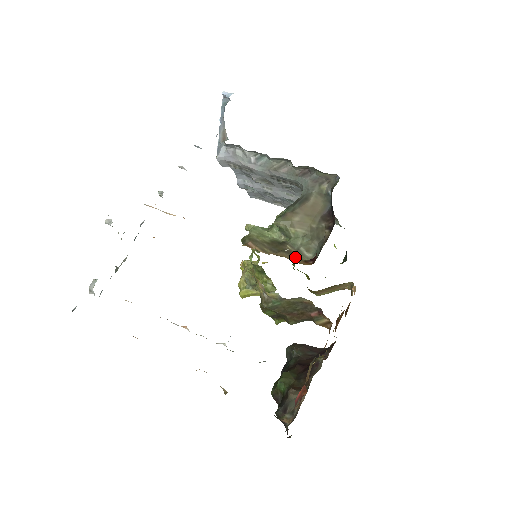
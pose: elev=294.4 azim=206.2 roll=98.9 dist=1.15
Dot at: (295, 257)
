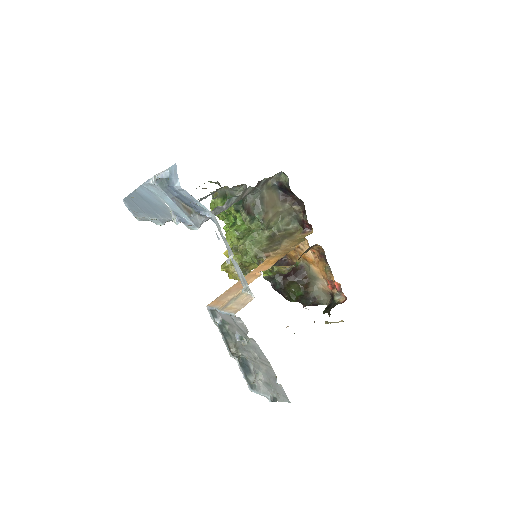
Dot at: (290, 235)
